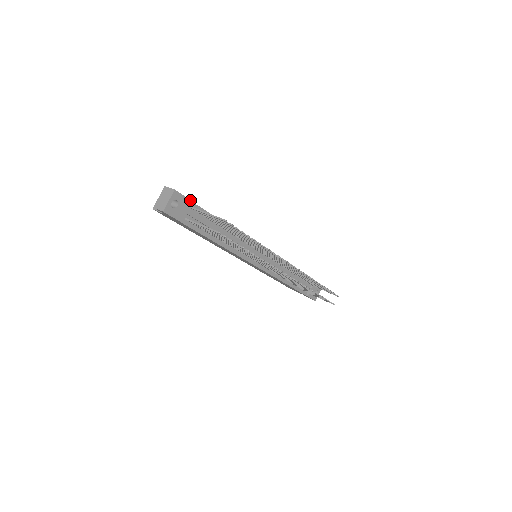
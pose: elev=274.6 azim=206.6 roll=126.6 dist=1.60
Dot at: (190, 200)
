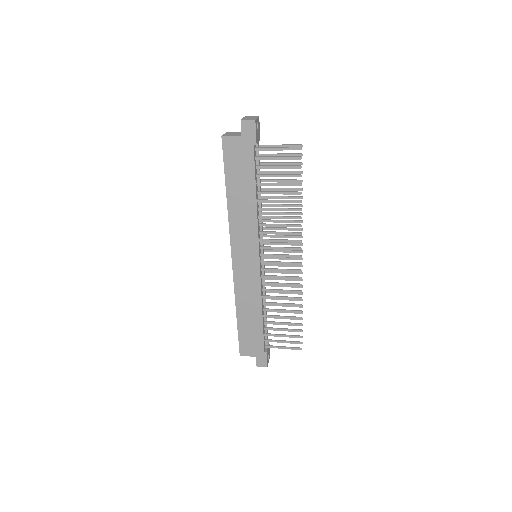
Dot at: occluded
